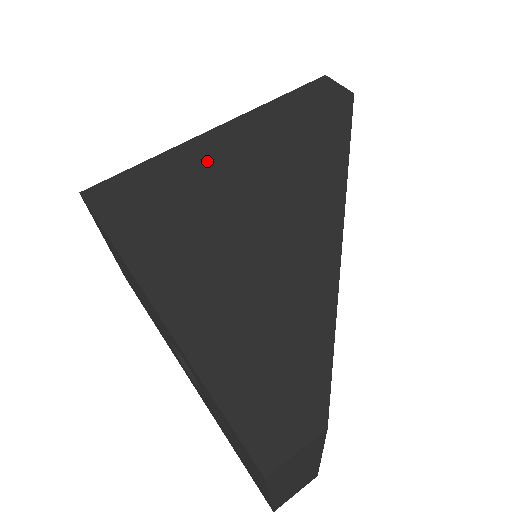
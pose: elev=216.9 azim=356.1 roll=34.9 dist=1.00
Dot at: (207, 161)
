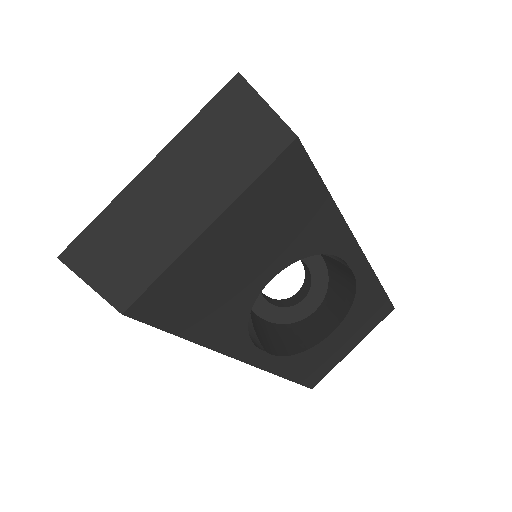
Dot at: occluded
